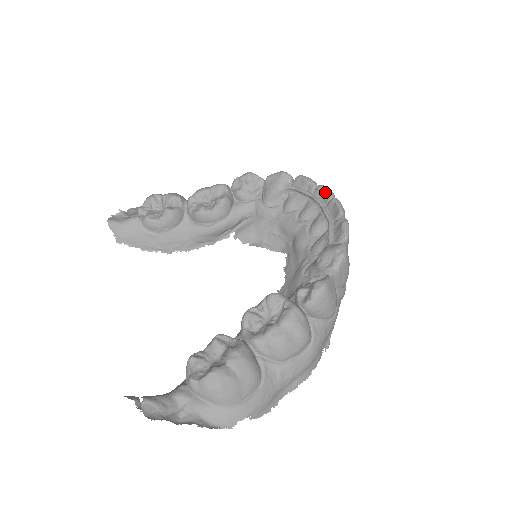
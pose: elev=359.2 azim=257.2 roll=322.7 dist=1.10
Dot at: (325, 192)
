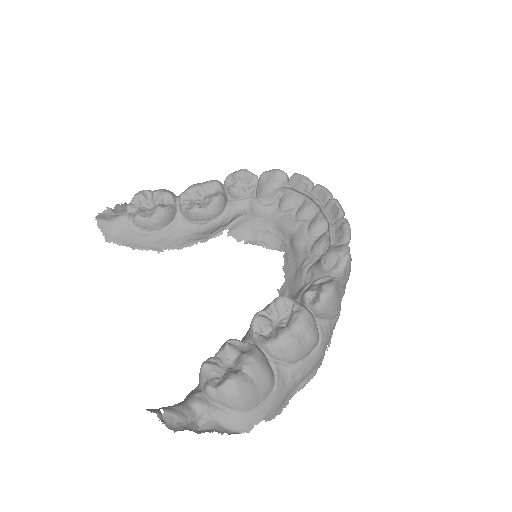
Dot at: (323, 192)
